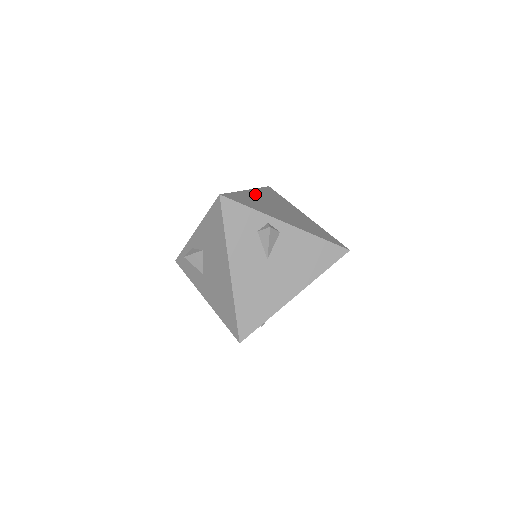
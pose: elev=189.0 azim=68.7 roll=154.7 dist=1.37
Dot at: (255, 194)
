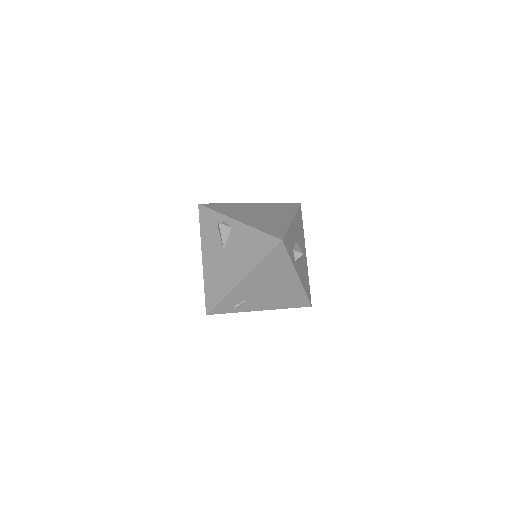
Dot at: (253, 206)
